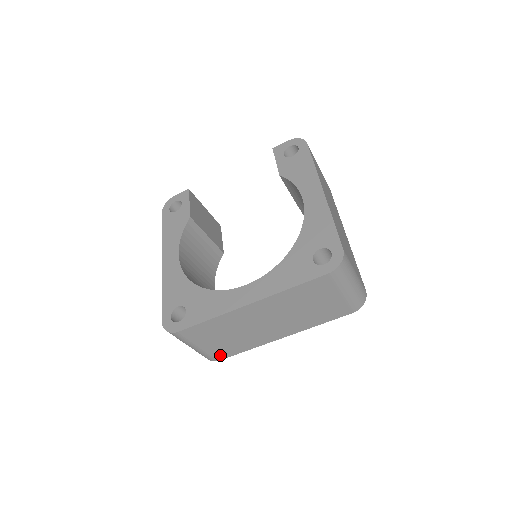
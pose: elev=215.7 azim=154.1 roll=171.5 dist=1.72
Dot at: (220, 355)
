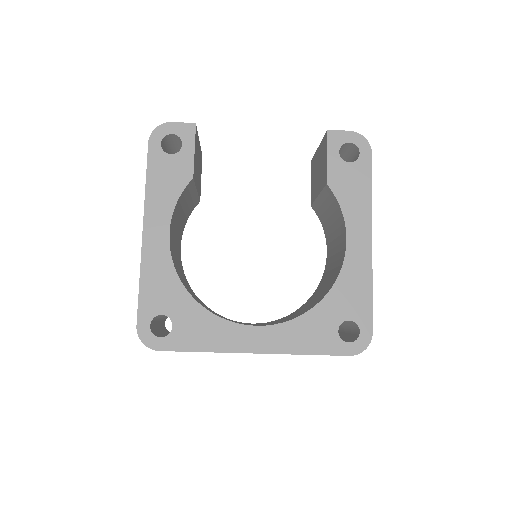
Dot at: occluded
